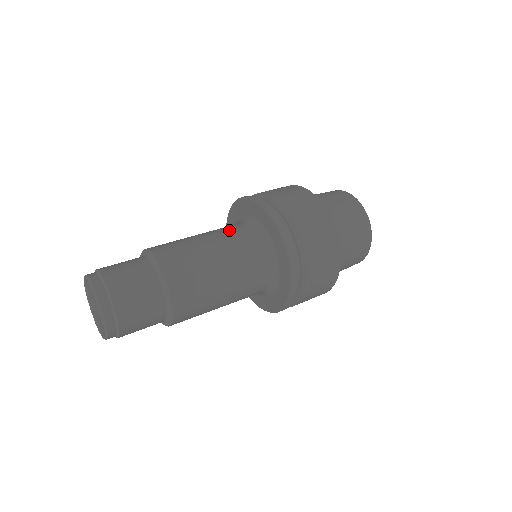
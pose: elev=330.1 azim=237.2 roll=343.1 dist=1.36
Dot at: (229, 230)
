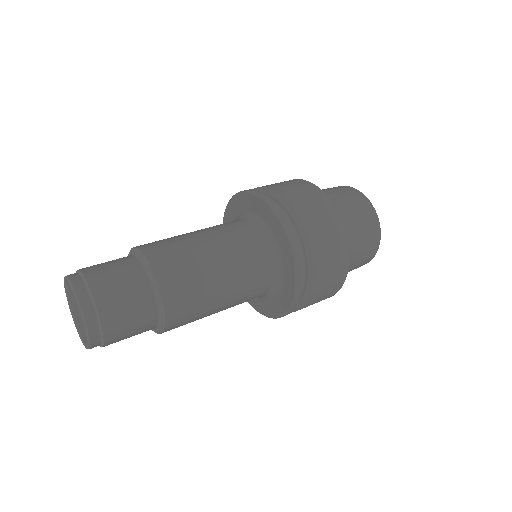
Dot at: occluded
